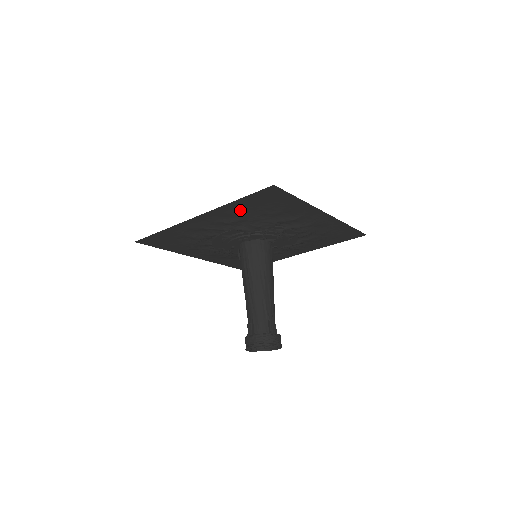
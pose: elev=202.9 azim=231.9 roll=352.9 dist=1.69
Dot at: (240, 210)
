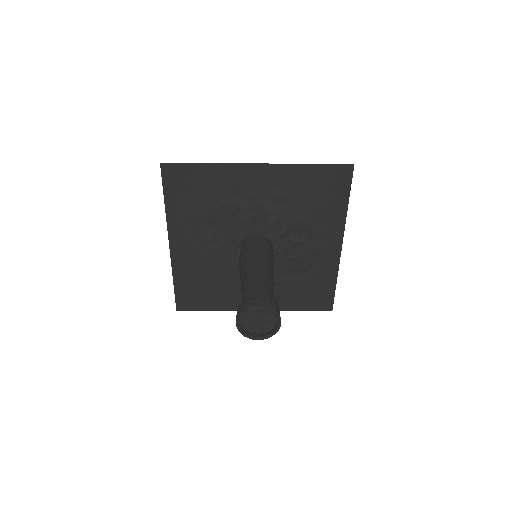
Dot at: (298, 182)
